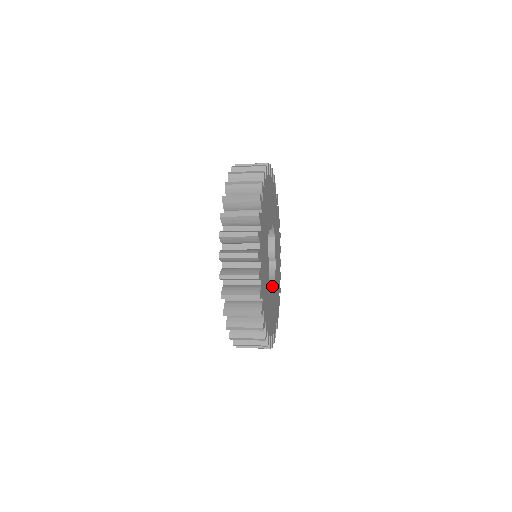
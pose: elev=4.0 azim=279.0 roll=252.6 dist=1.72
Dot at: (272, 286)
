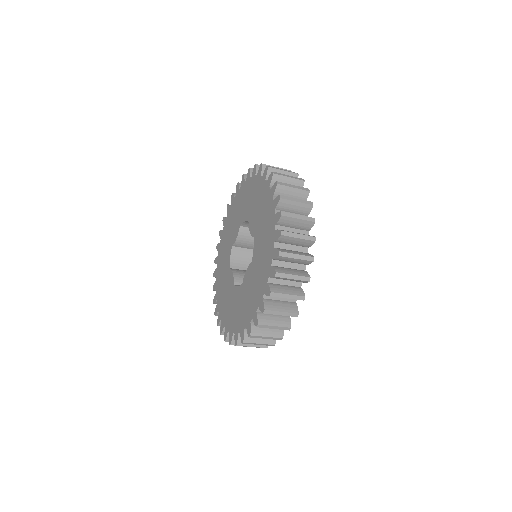
Dot at: occluded
